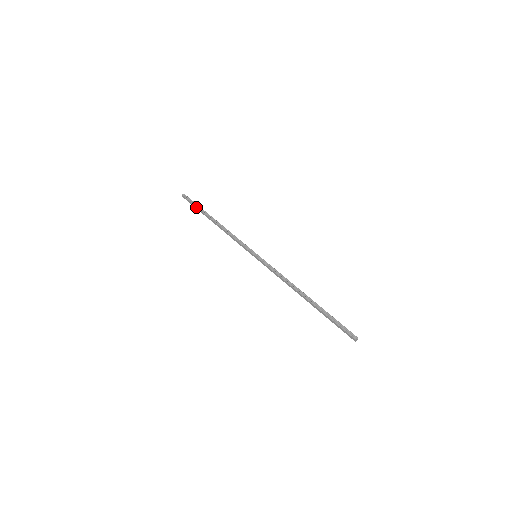
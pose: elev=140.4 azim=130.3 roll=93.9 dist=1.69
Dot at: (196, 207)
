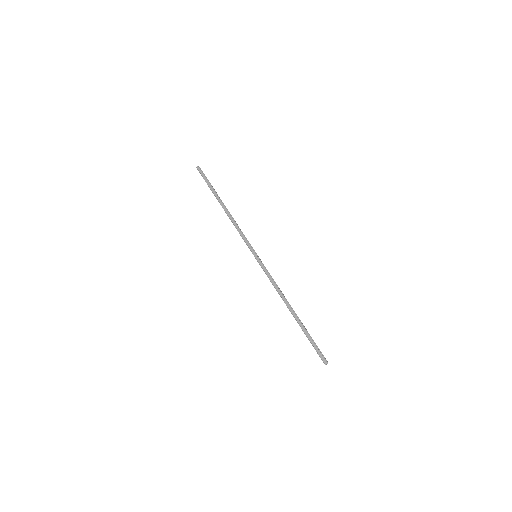
Dot at: (210, 184)
